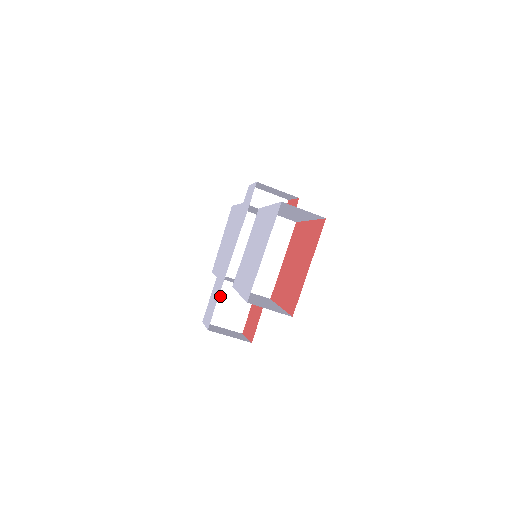
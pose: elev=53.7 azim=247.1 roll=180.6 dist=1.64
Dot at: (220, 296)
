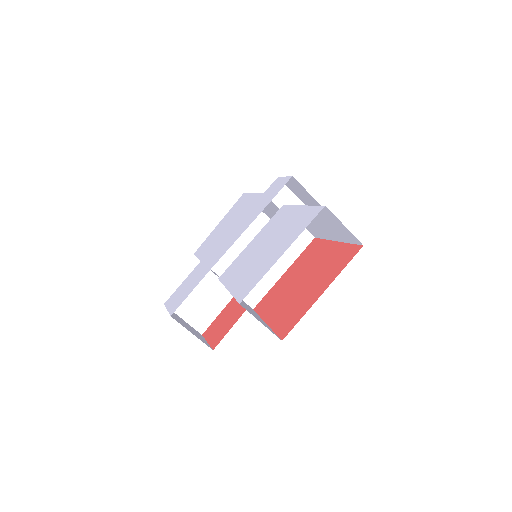
Dot at: occluded
